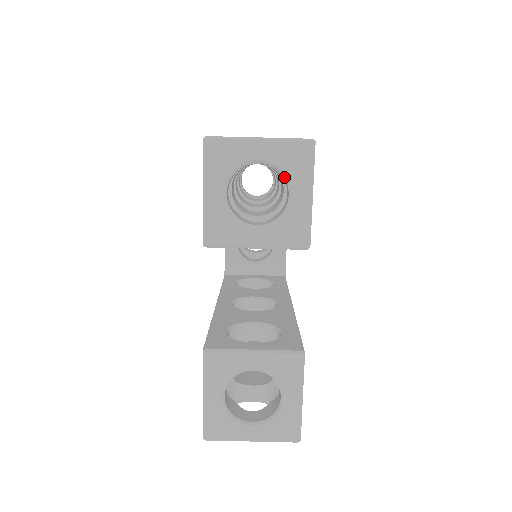
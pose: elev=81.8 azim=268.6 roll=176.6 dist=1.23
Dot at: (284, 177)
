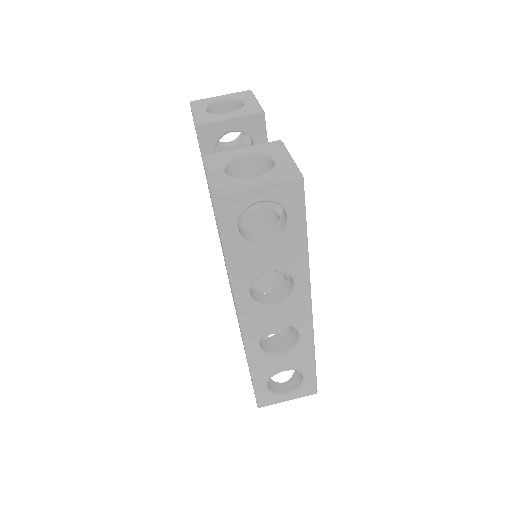
Dot at: (239, 101)
